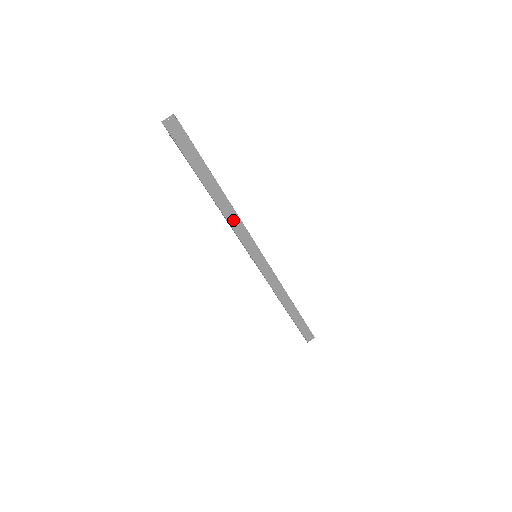
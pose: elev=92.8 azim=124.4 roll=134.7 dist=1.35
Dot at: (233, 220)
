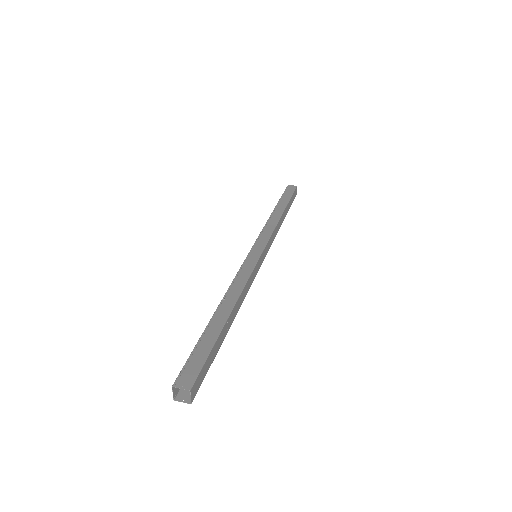
Dot at: (271, 224)
